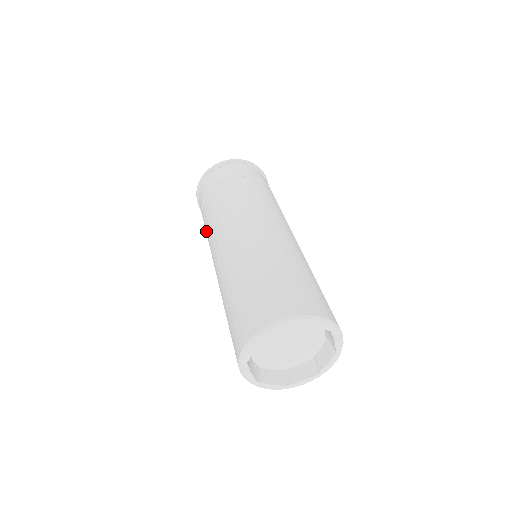
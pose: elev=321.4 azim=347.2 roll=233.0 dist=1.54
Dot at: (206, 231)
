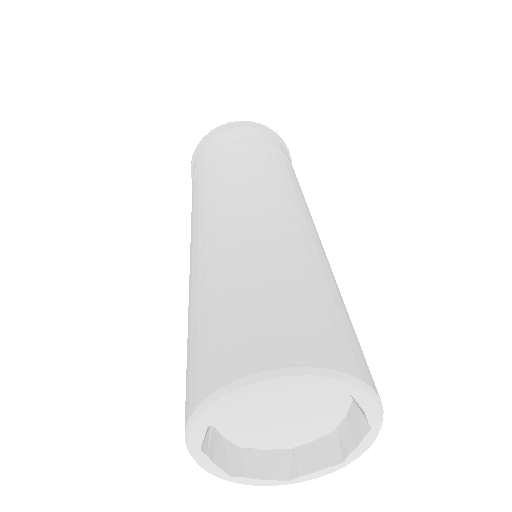
Dot at: occluded
